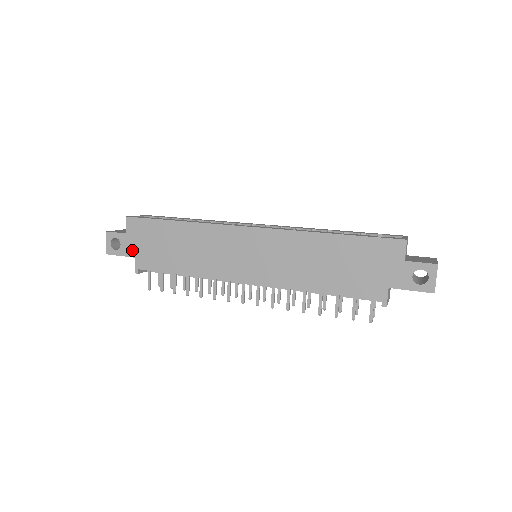
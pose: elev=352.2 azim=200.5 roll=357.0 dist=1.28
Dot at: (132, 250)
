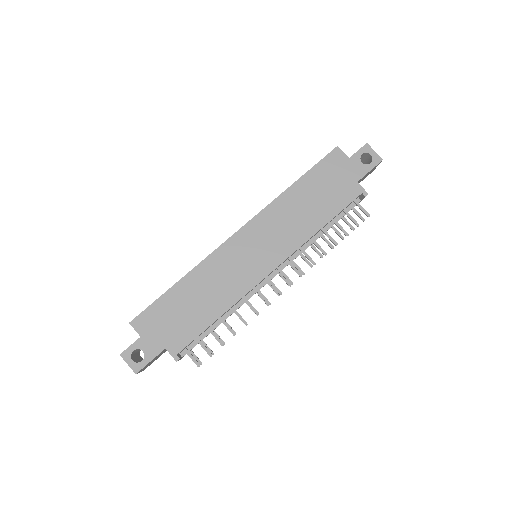
Dot at: (157, 345)
